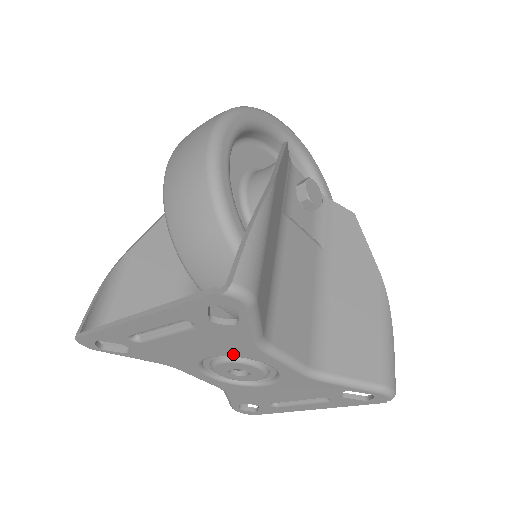
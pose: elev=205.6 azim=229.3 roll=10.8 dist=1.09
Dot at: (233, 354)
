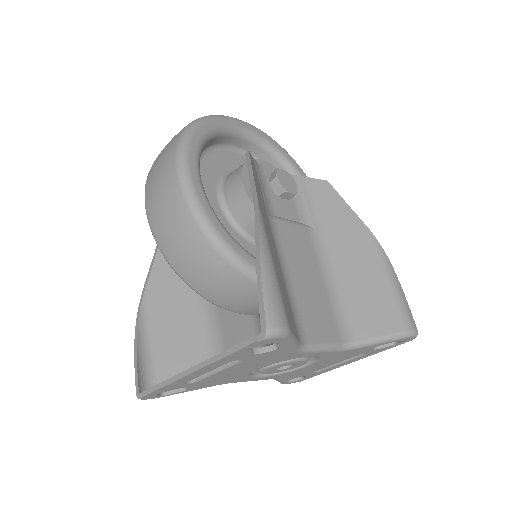
Dot at: (277, 362)
